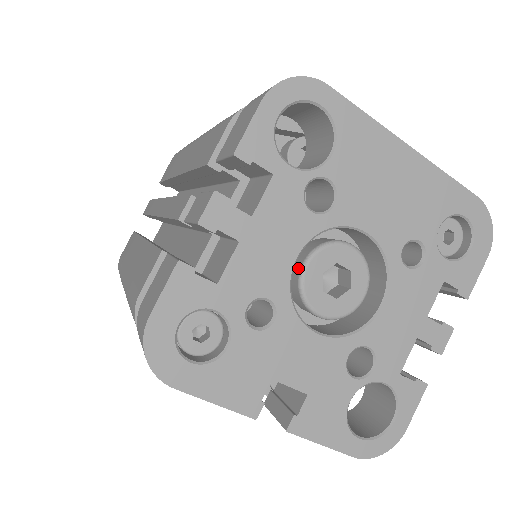
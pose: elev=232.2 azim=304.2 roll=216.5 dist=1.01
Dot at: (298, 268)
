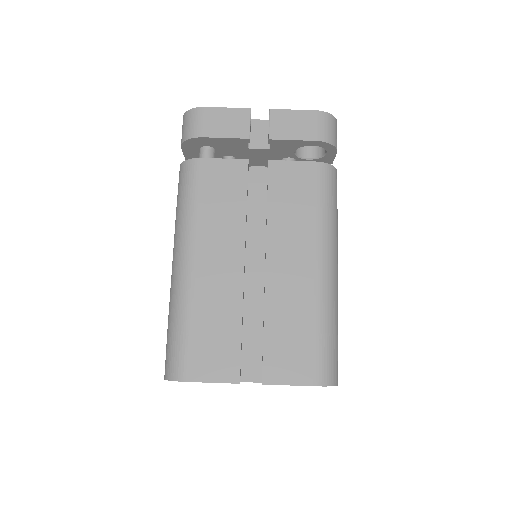
Dot at: occluded
